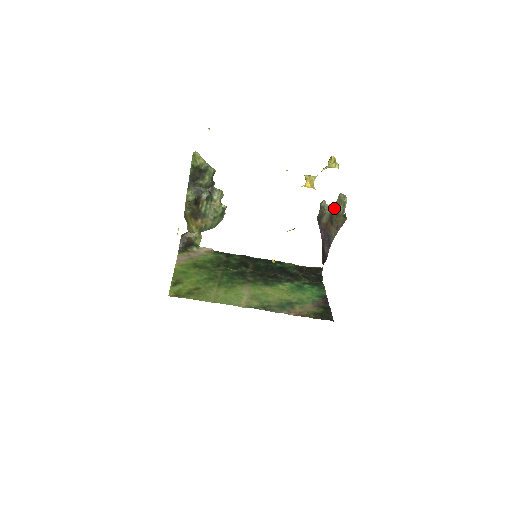
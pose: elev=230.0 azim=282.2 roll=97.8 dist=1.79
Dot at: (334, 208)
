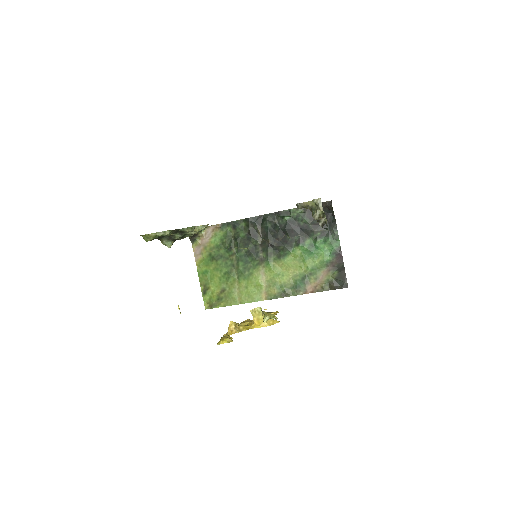
Dot at: (312, 216)
